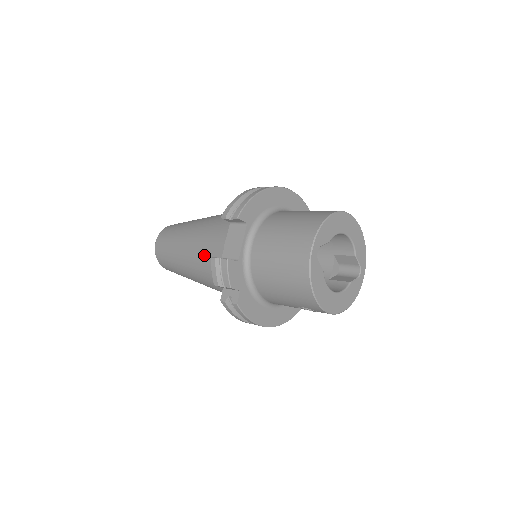
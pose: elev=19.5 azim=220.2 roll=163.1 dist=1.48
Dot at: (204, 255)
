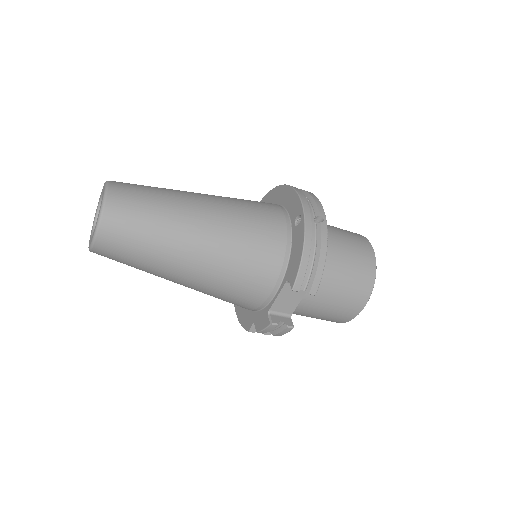
Dot at: (228, 291)
